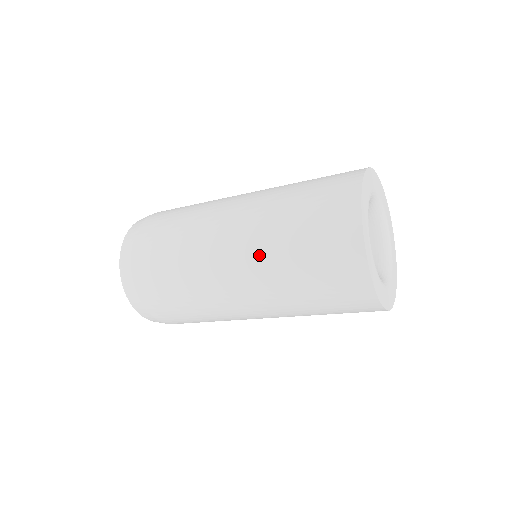
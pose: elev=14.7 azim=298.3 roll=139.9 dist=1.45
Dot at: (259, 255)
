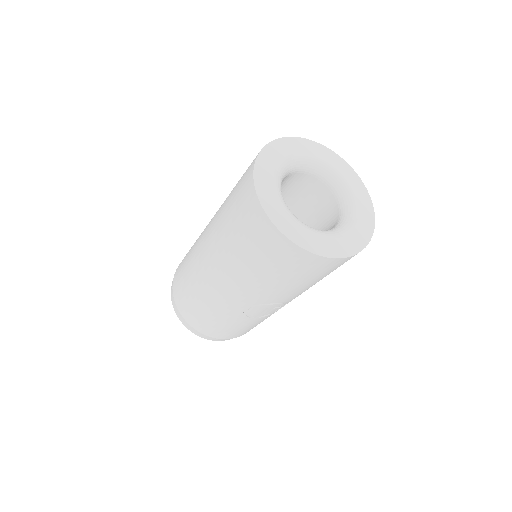
Dot at: (216, 217)
